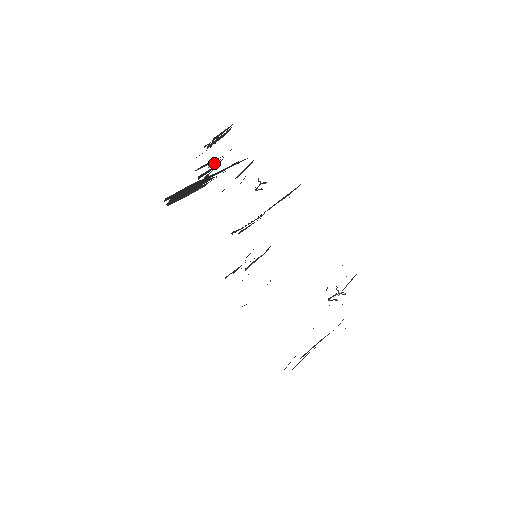
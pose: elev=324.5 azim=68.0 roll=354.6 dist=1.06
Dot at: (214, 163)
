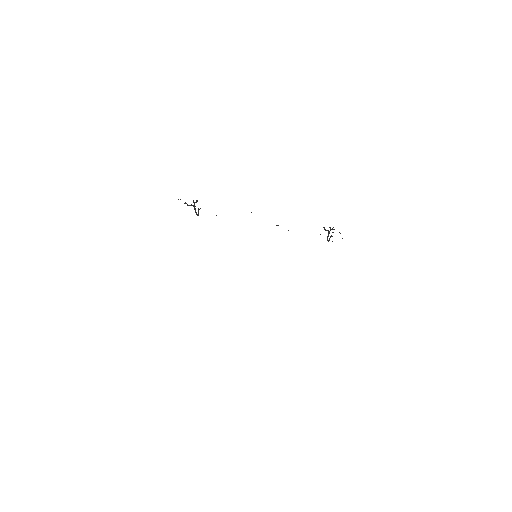
Dot at: occluded
